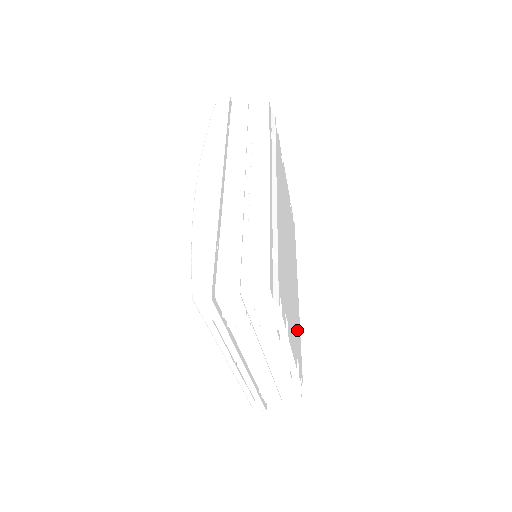
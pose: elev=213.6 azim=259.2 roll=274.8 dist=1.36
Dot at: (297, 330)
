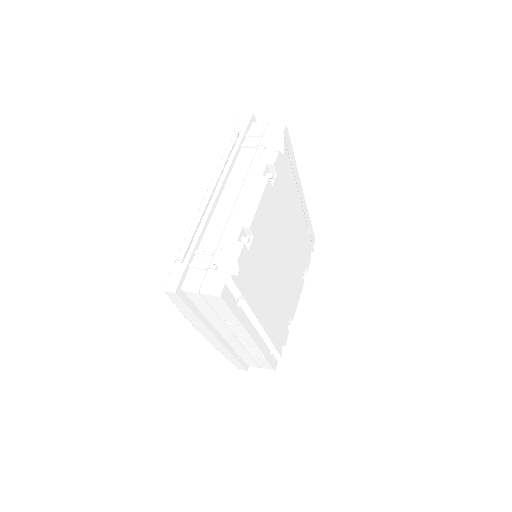
Dot at: (302, 250)
